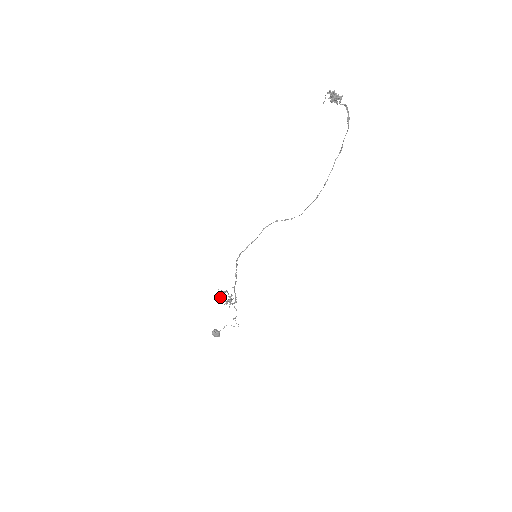
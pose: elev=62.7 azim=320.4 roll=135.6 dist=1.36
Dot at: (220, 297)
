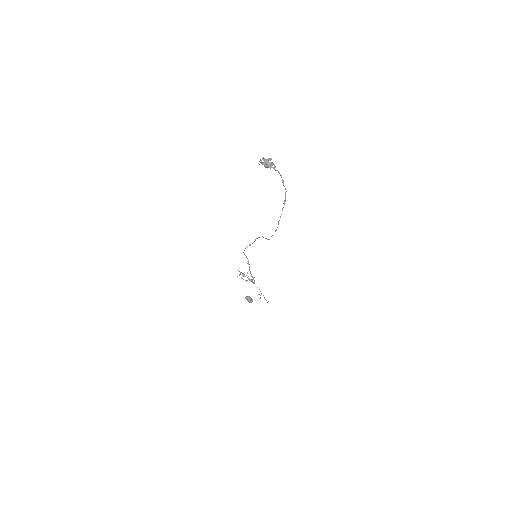
Dot at: (239, 274)
